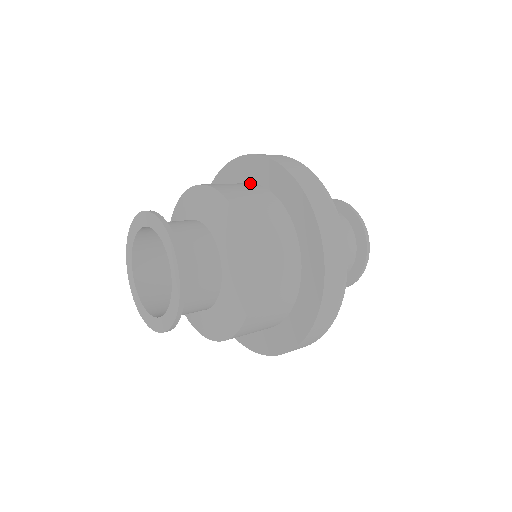
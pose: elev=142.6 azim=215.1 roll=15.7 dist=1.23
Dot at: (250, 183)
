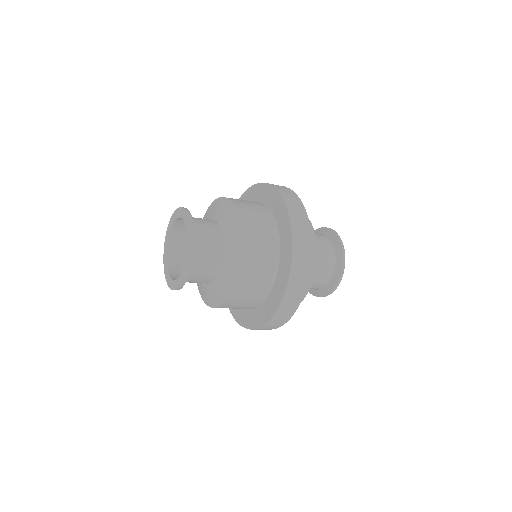
Dot at: occluded
